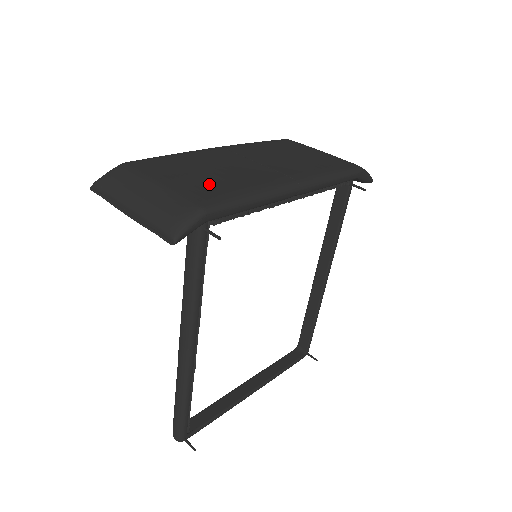
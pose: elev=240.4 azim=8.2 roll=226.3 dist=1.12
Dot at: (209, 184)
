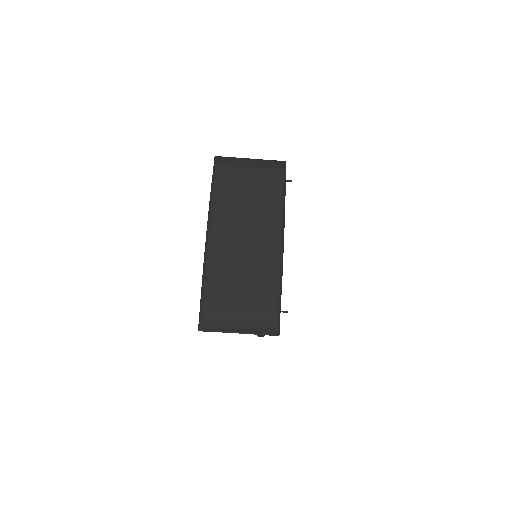
Dot at: (258, 289)
